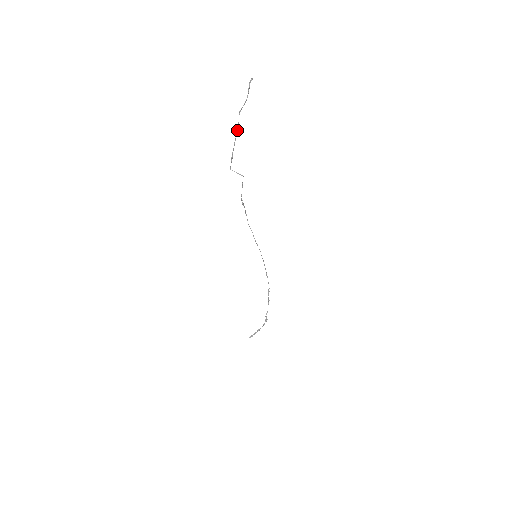
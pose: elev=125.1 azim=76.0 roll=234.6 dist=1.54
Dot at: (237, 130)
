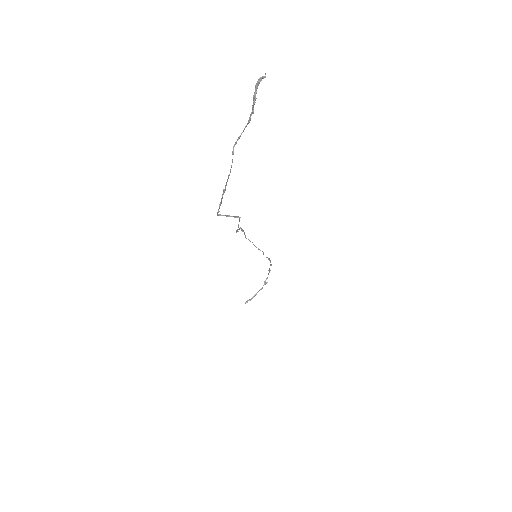
Dot at: (229, 174)
